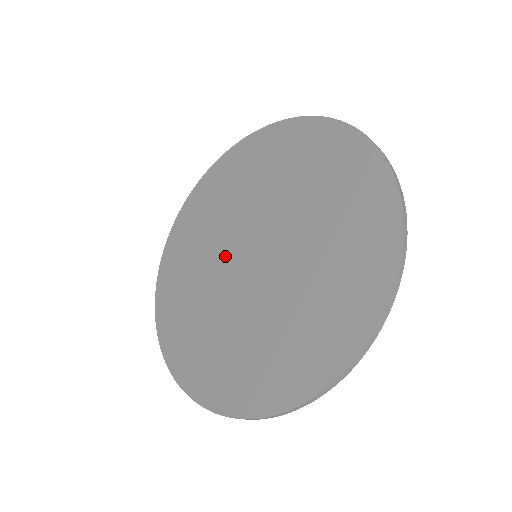
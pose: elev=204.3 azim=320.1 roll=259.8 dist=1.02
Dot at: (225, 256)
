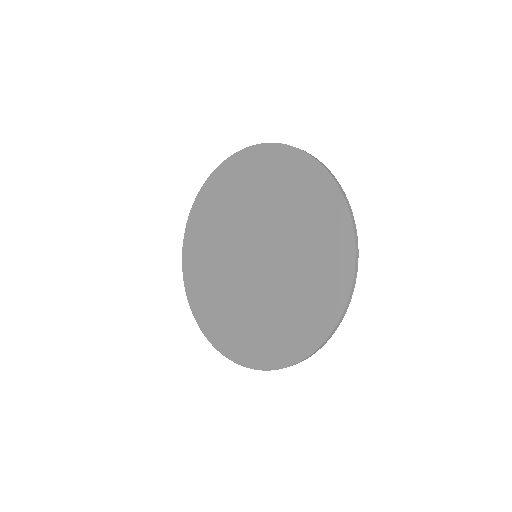
Dot at: (236, 273)
